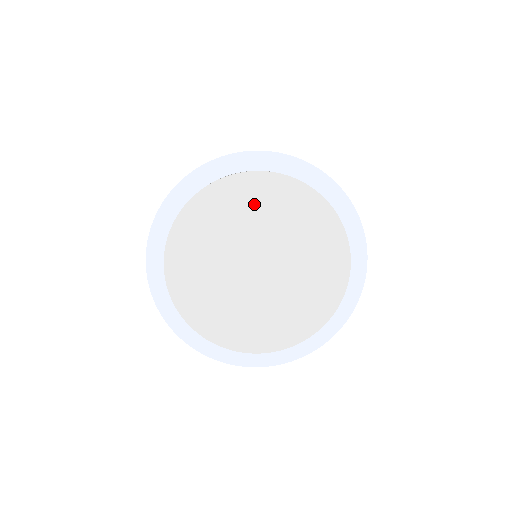
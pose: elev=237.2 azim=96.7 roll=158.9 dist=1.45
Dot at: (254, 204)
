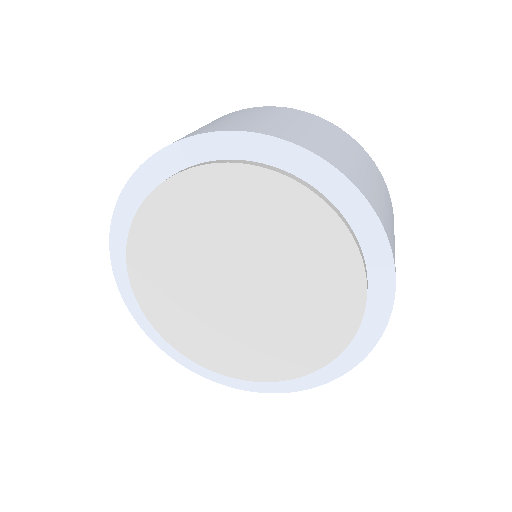
Dot at: (306, 246)
